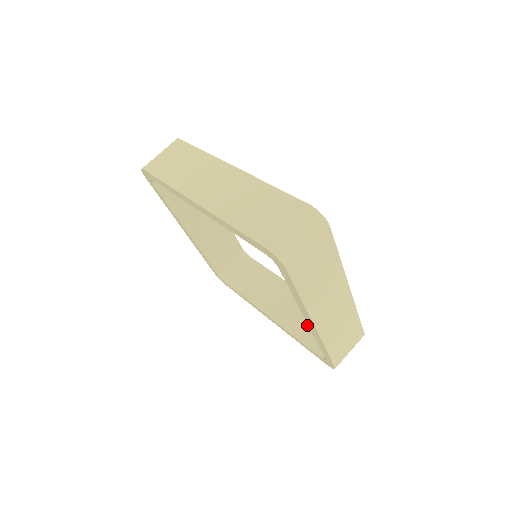
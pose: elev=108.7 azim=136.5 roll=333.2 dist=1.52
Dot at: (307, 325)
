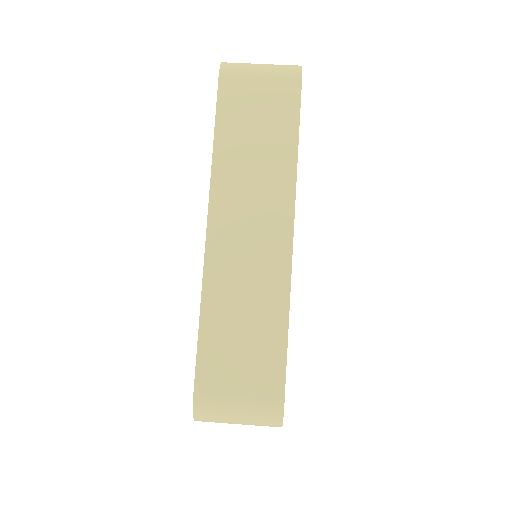
Dot at: occluded
